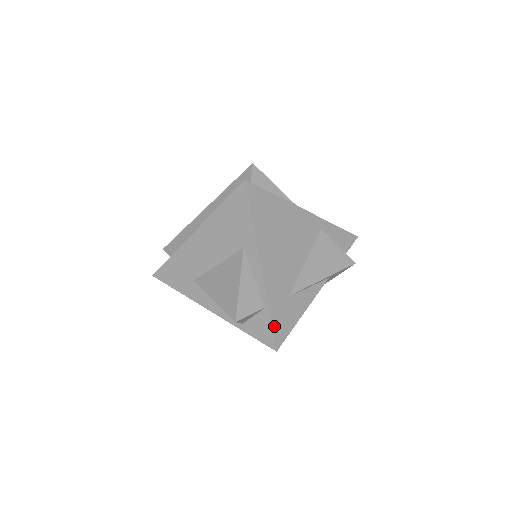
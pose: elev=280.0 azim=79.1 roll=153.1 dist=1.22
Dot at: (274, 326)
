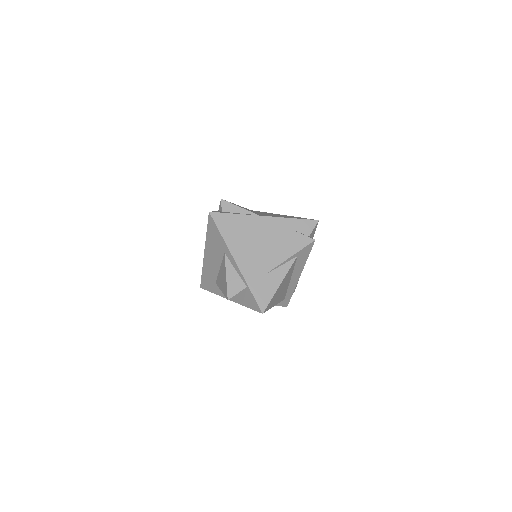
Dot at: (256, 297)
